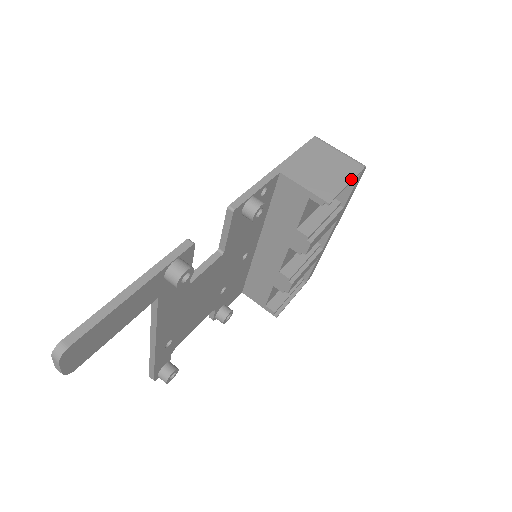
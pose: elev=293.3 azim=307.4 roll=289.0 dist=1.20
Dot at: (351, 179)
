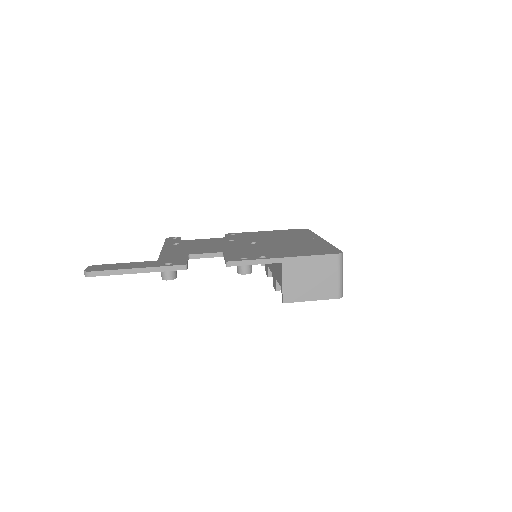
Dot at: (317, 299)
